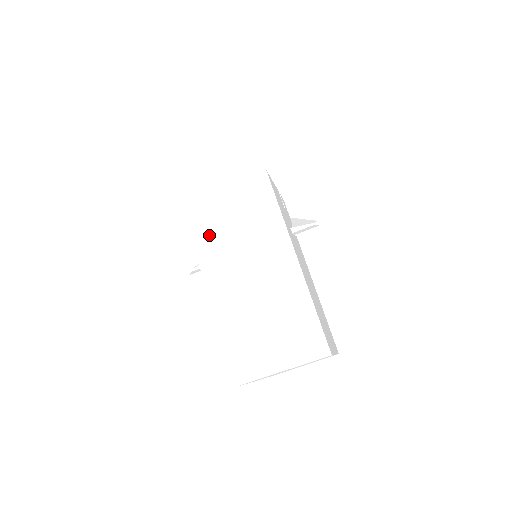
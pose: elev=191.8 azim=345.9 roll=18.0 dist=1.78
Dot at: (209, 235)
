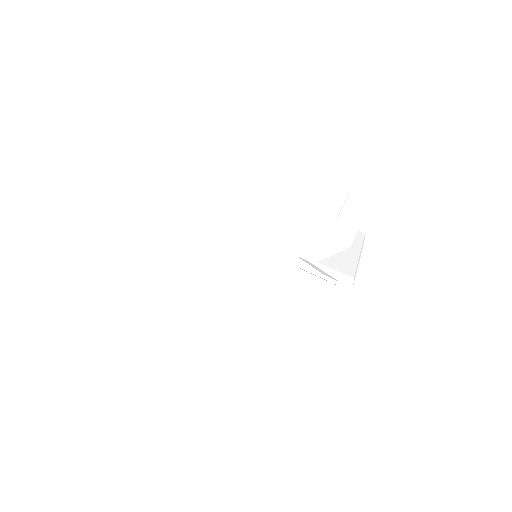
Dot at: (188, 190)
